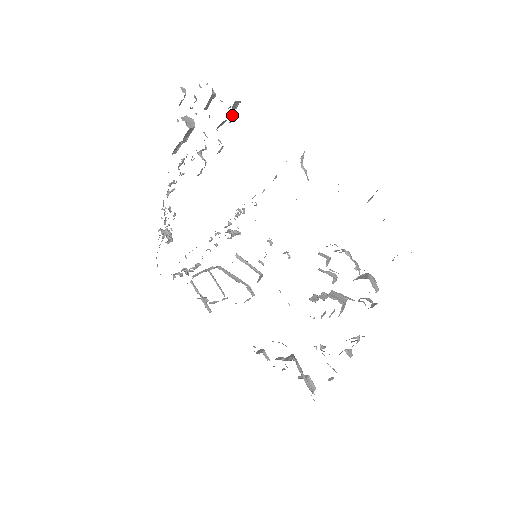
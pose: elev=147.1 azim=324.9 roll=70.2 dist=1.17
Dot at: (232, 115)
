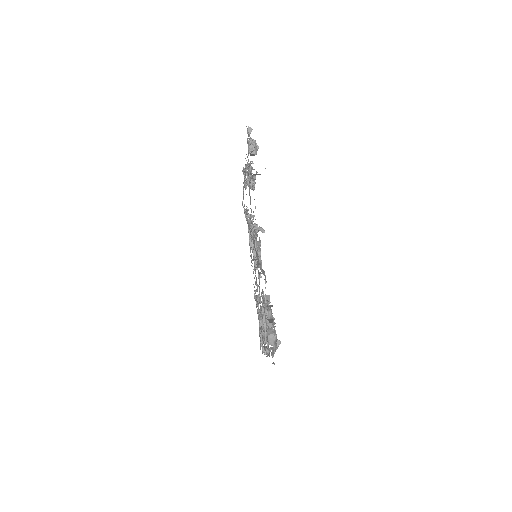
Dot at: (254, 178)
